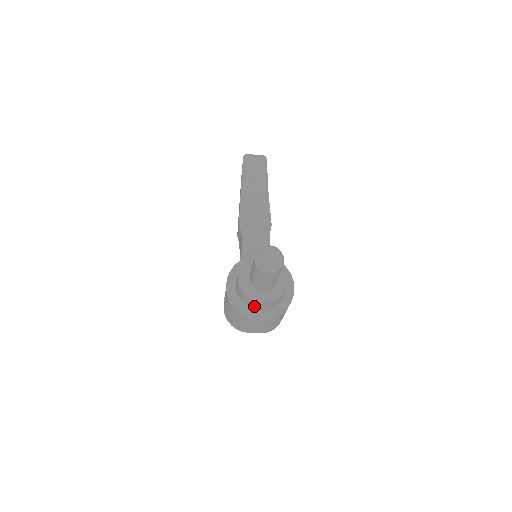
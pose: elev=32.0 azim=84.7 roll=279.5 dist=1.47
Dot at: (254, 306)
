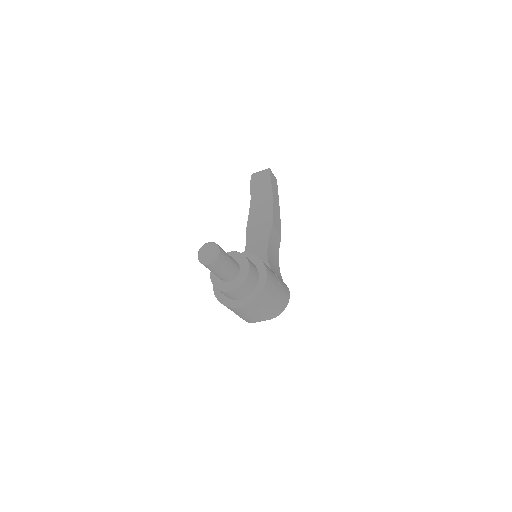
Dot at: (231, 296)
